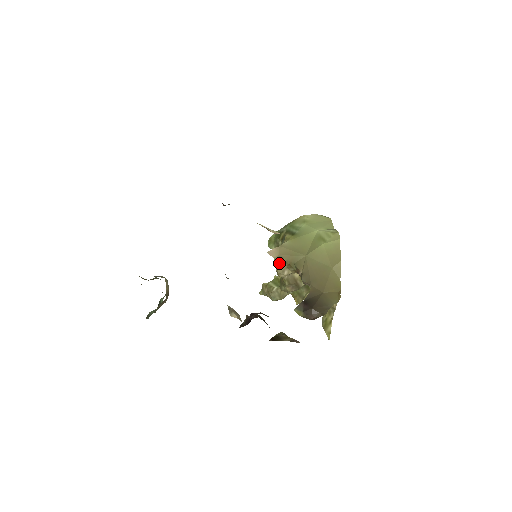
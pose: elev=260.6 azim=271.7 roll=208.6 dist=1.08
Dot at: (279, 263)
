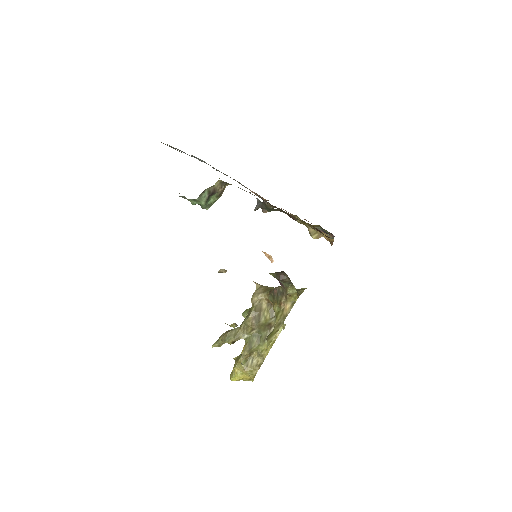
Dot at: (258, 289)
